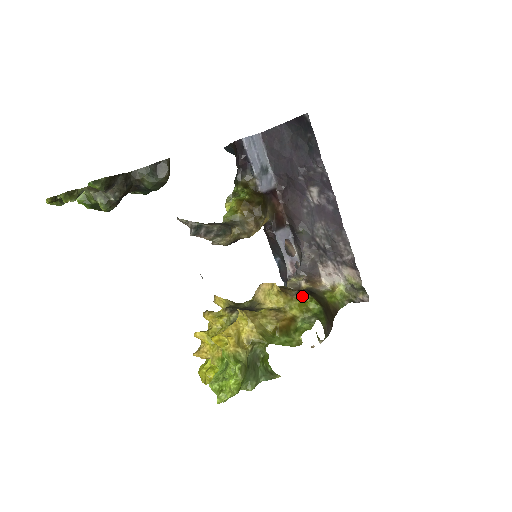
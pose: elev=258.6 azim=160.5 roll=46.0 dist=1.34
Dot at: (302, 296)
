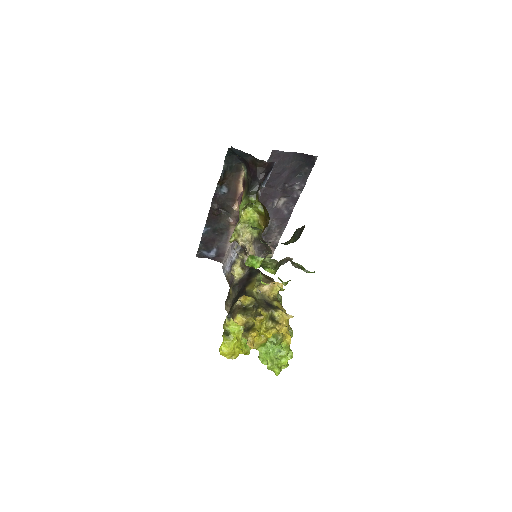
Dot at: occluded
